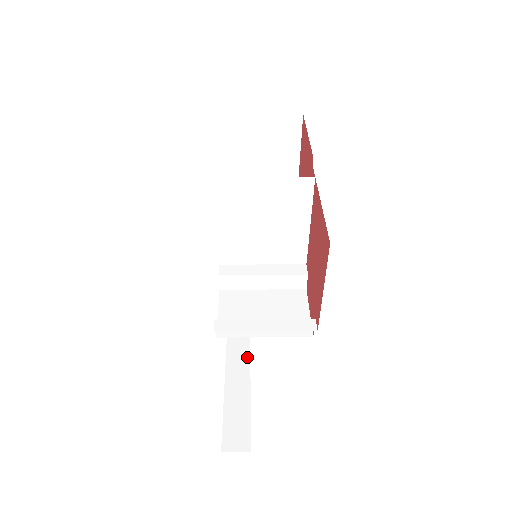
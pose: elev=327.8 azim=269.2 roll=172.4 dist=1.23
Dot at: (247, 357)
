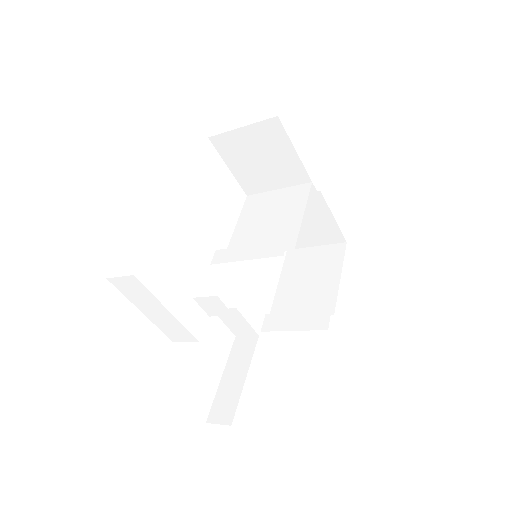
Dot at: occluded
